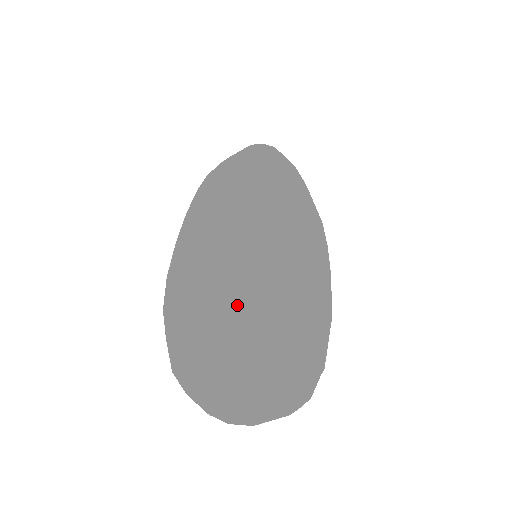
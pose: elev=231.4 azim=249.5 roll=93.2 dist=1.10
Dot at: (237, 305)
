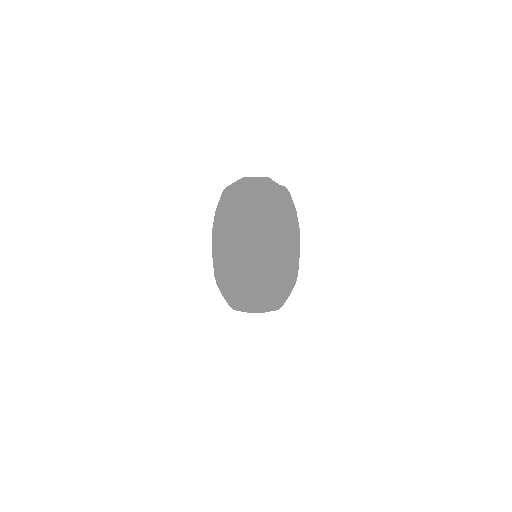
Dot at: occluded
